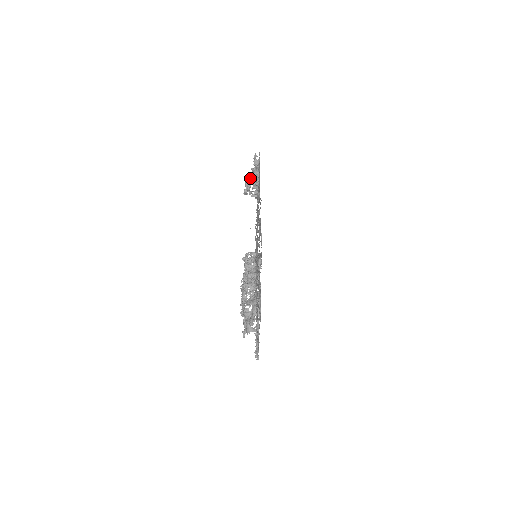
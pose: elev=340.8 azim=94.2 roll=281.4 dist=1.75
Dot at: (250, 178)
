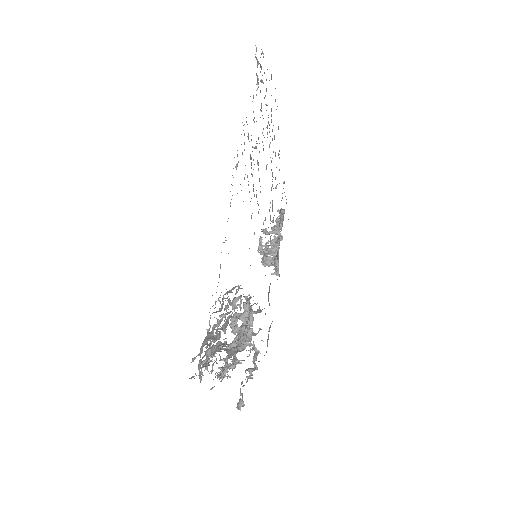
Dot at: occluded
